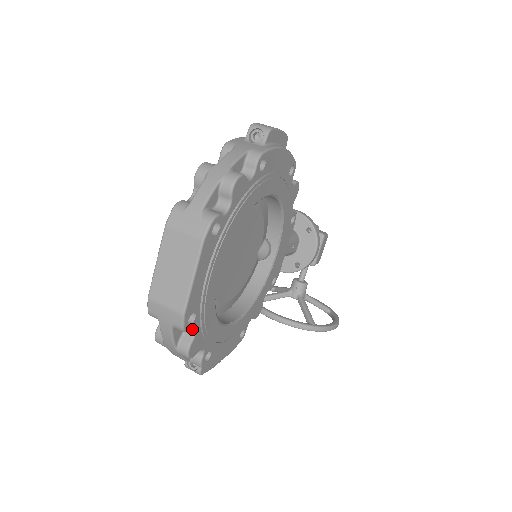
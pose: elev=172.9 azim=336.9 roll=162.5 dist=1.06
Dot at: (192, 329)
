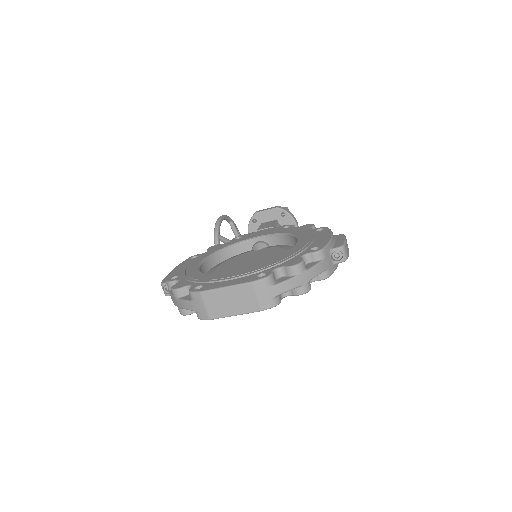
Dot at: occluded
